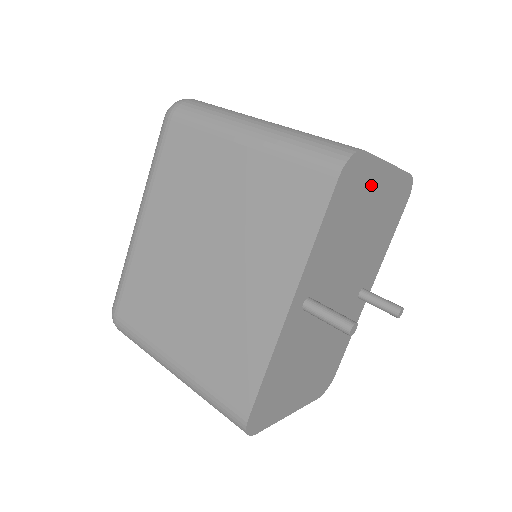
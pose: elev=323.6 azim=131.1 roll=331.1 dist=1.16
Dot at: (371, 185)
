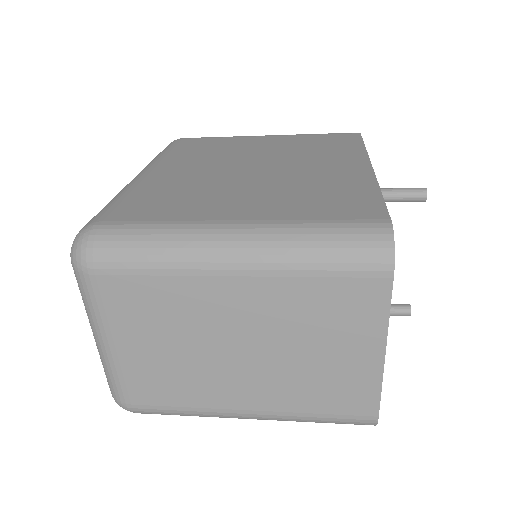
Dot at: occluded
